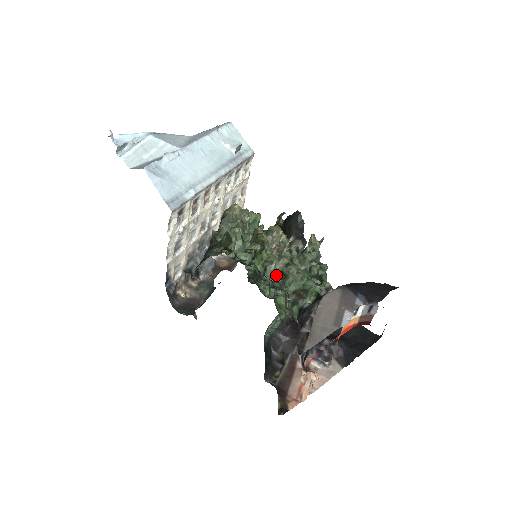
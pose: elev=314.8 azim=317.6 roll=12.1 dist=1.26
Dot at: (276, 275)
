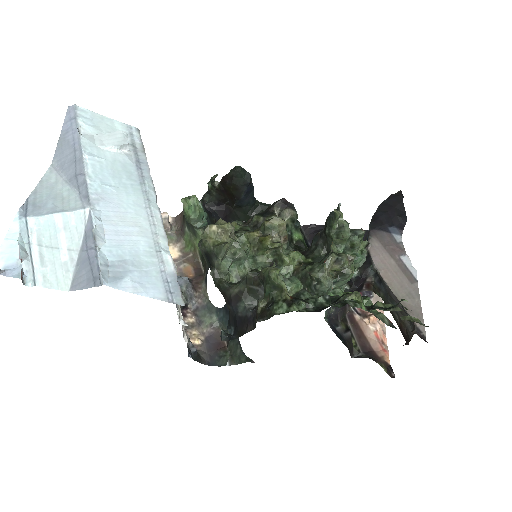
Dot at: (332, 279)
